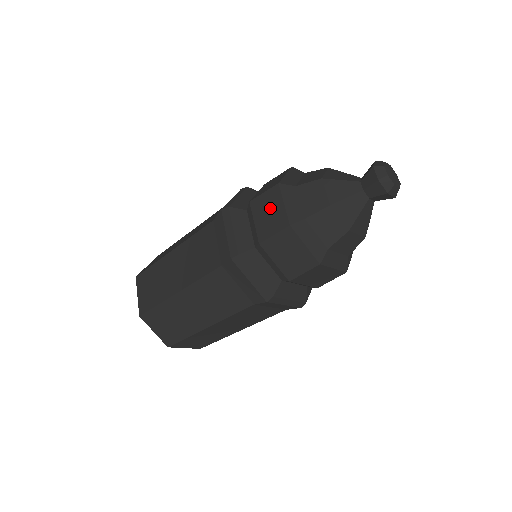
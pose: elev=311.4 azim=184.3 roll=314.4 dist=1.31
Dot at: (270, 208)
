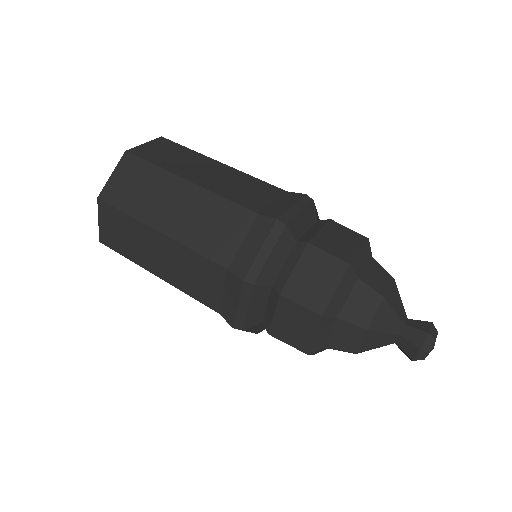
Dot at: (321, 276)
